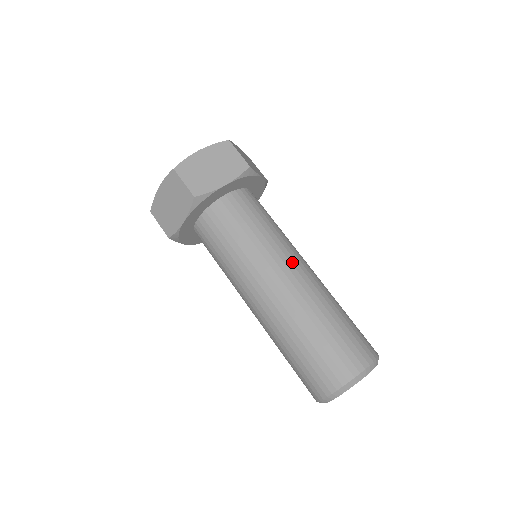
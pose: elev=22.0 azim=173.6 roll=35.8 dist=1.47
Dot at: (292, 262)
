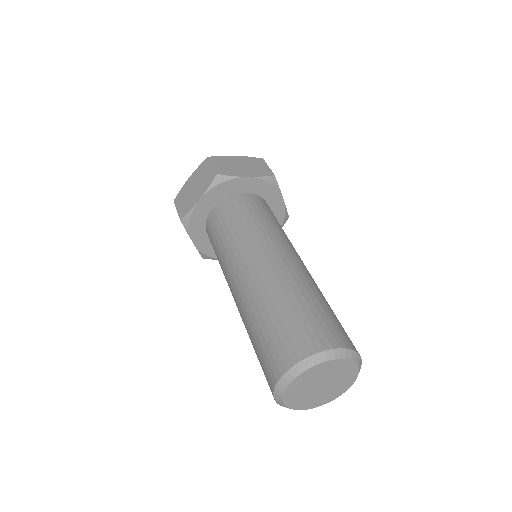
Dot at: (251, 255)
